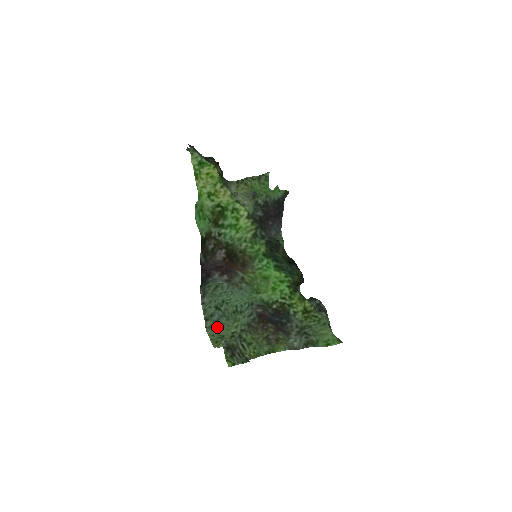
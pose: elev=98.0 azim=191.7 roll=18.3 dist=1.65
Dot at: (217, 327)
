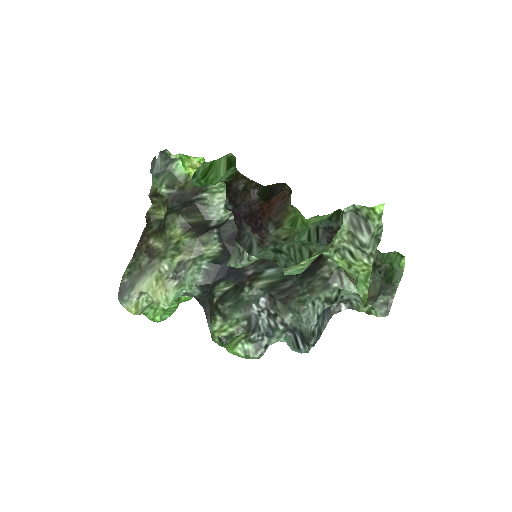
Dot at: (292, 271)
